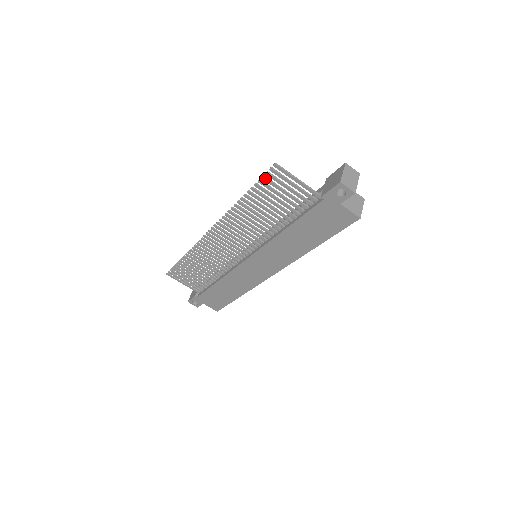
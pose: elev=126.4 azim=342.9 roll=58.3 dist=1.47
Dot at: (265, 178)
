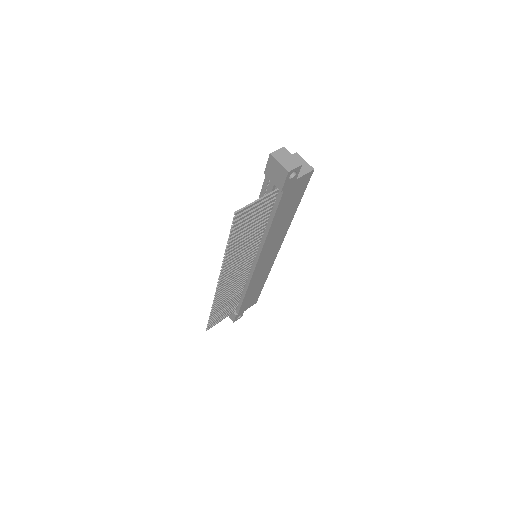
Dot at: (234, 226)
